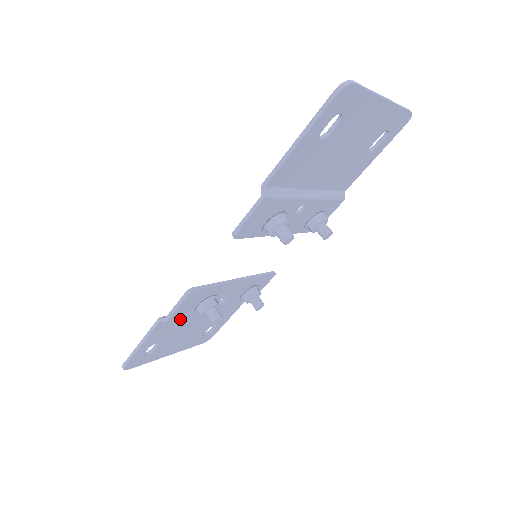
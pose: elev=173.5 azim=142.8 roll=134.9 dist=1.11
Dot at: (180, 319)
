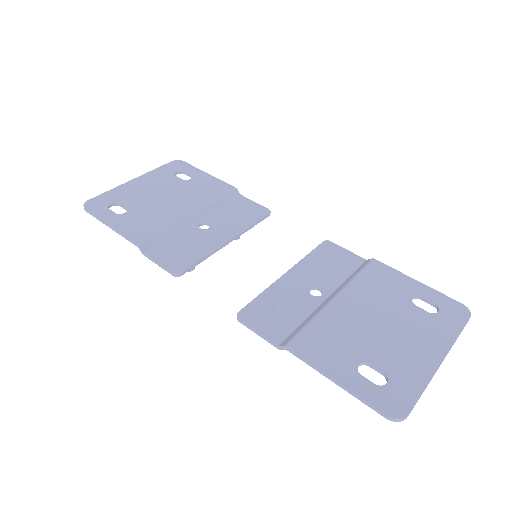
Dot at: (158, 228)
